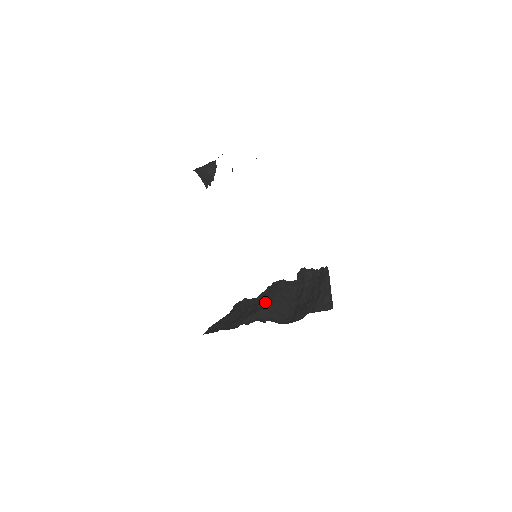
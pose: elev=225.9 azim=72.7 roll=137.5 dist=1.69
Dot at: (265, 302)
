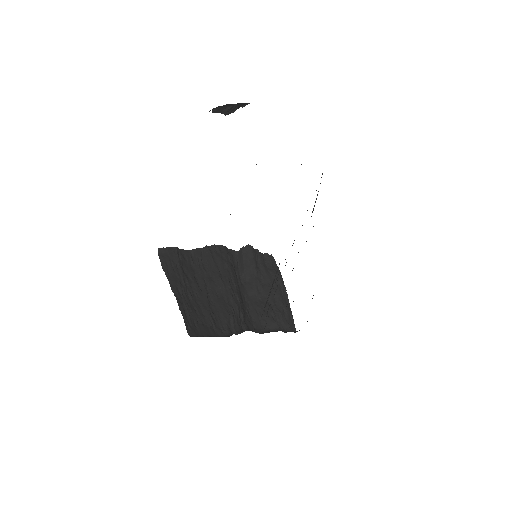
Dot at: (233, 293)
